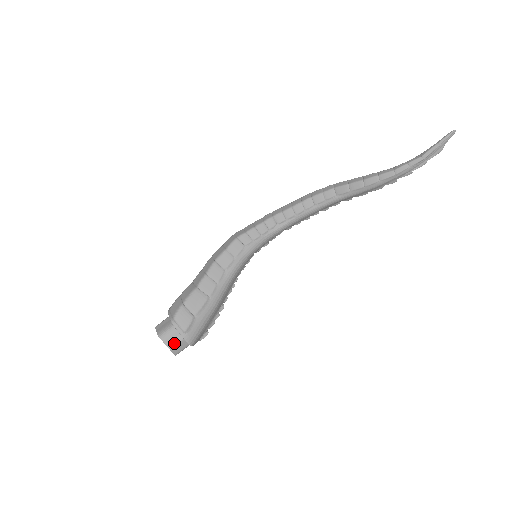
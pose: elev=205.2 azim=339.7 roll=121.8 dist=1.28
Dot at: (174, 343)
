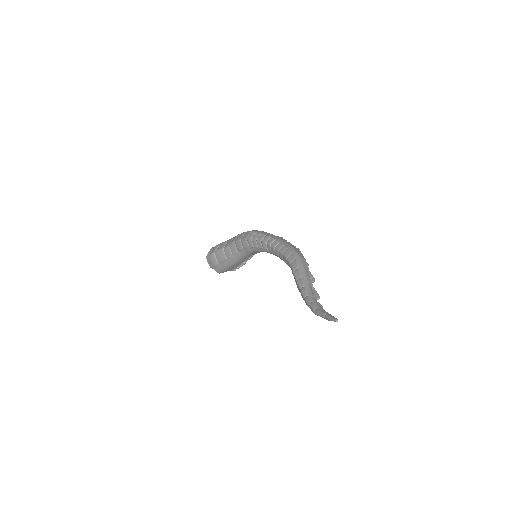
Dot at: (211, 266)
